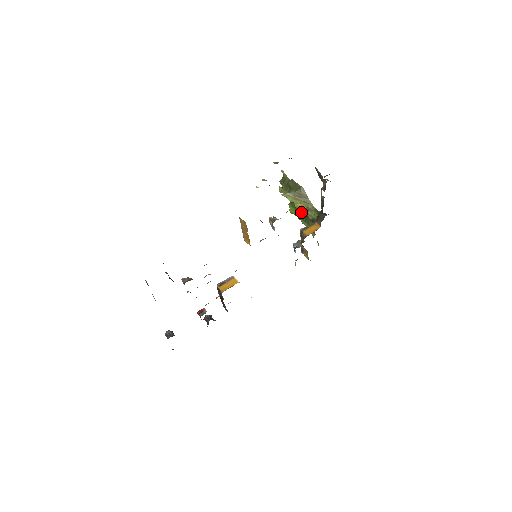
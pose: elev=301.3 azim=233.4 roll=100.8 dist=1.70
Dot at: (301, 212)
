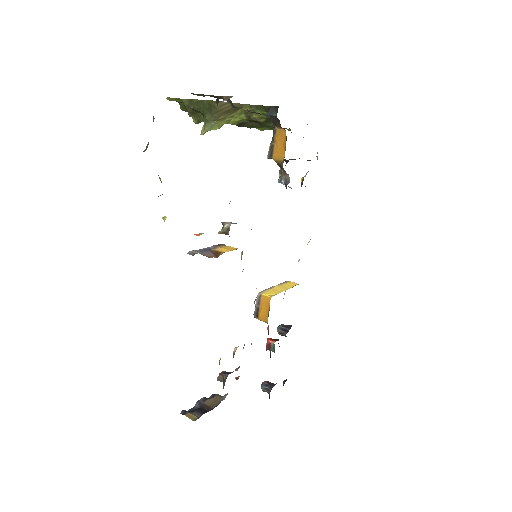
Dot at: (245, 123)
